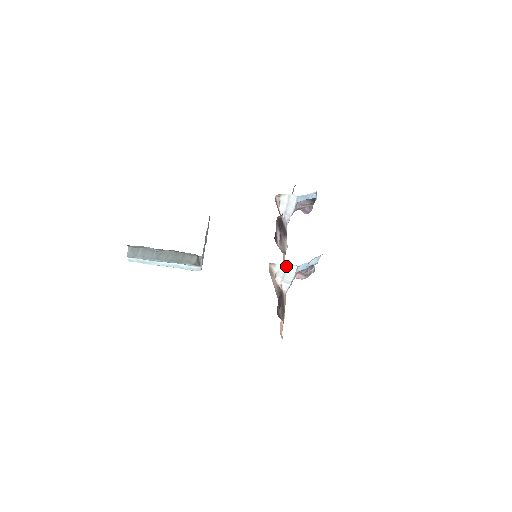
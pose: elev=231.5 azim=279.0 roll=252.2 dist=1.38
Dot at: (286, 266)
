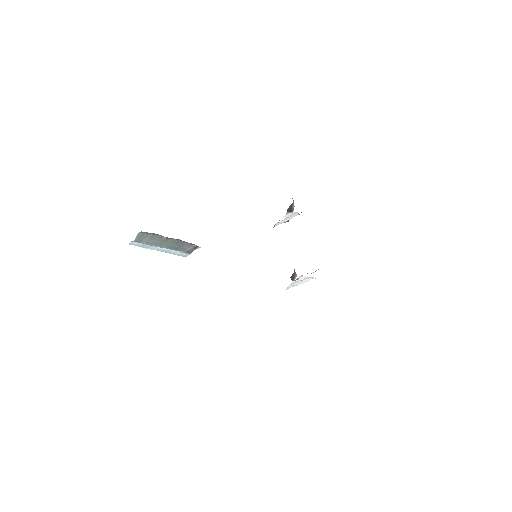
Dot at: (307, 277)
